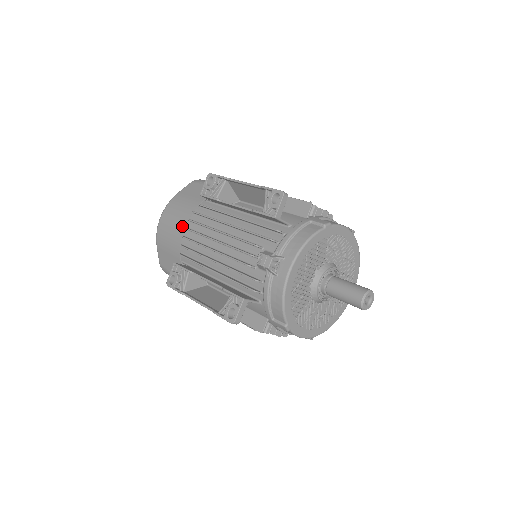
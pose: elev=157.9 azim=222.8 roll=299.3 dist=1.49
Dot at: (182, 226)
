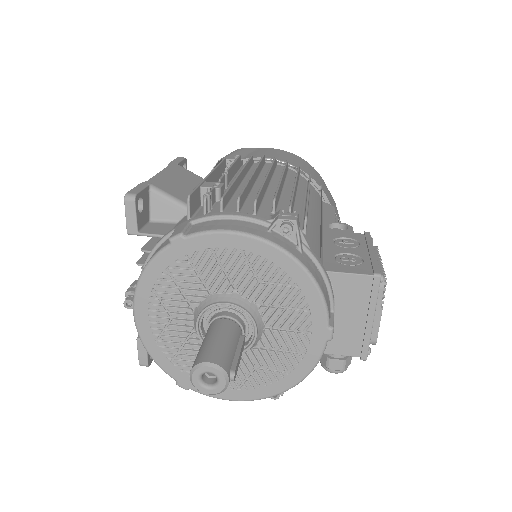
Dot at: occluded
